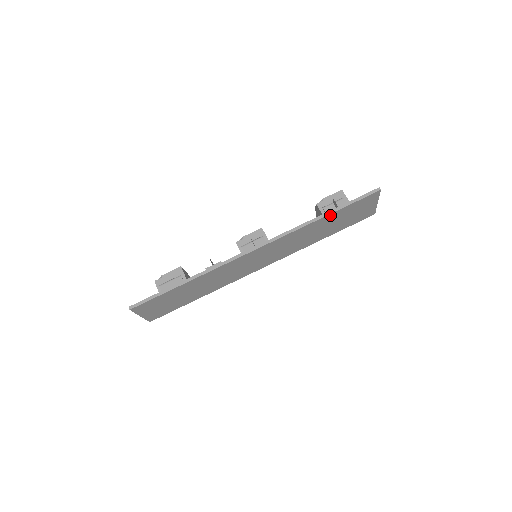
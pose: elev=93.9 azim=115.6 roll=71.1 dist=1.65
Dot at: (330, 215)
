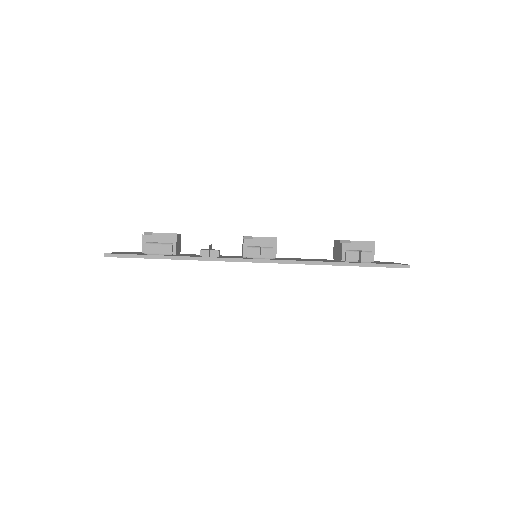
Dot at: (348, 265)
